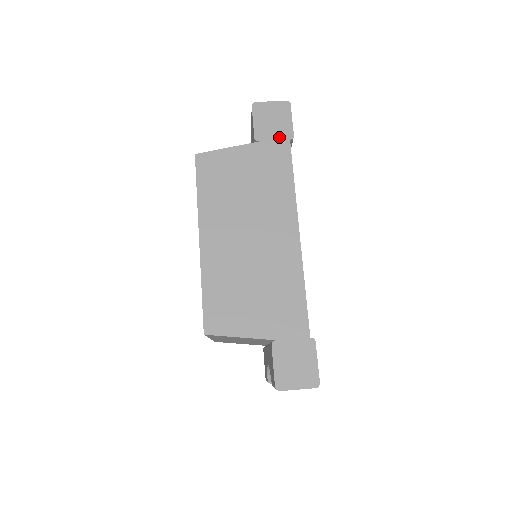
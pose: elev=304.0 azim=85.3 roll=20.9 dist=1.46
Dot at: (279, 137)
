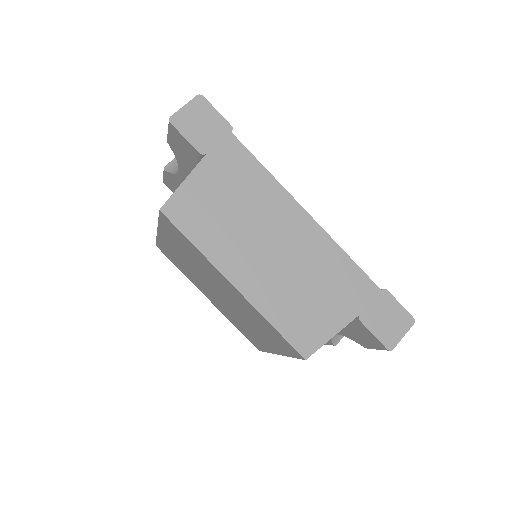
Dot at: (220, 136)
